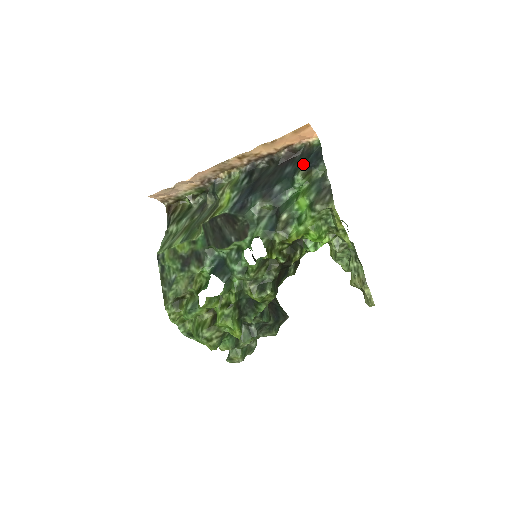
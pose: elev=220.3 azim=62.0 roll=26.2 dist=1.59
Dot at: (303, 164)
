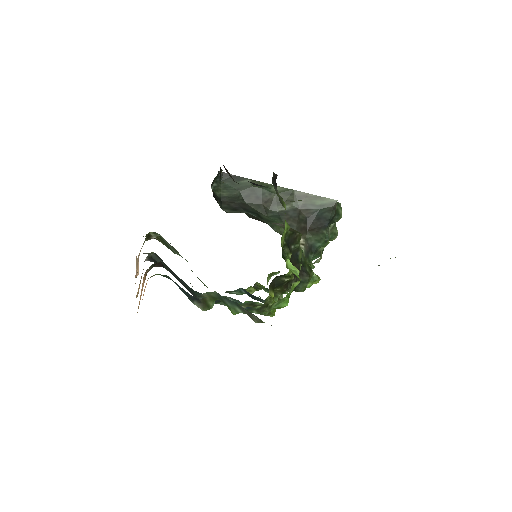
Dot at: (187, 296)
